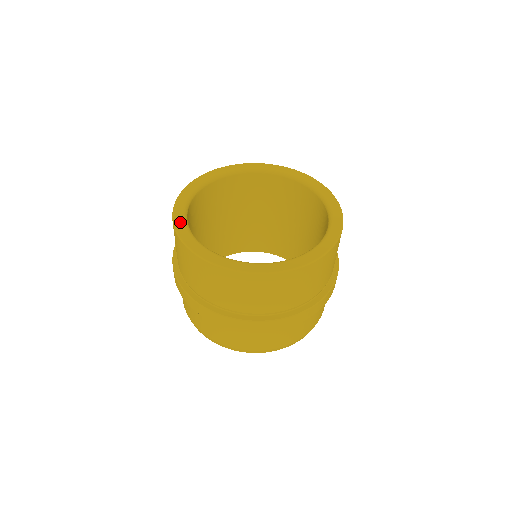
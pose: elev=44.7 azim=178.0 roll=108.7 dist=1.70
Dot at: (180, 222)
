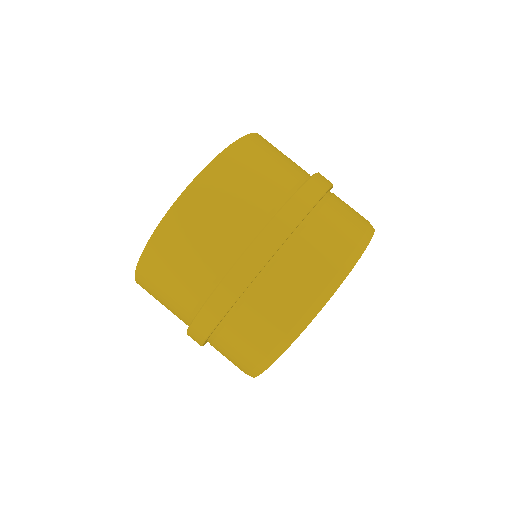
Dot at: occluded
